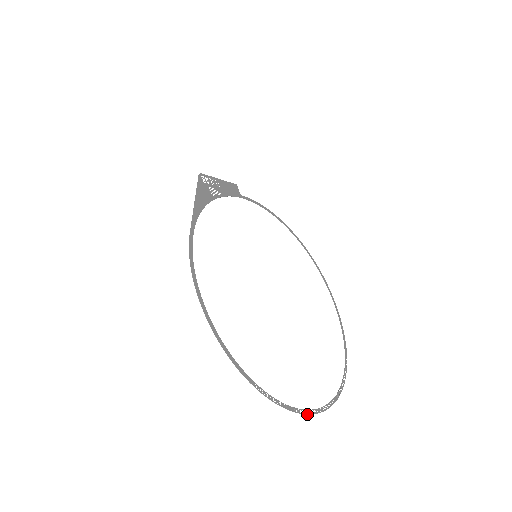
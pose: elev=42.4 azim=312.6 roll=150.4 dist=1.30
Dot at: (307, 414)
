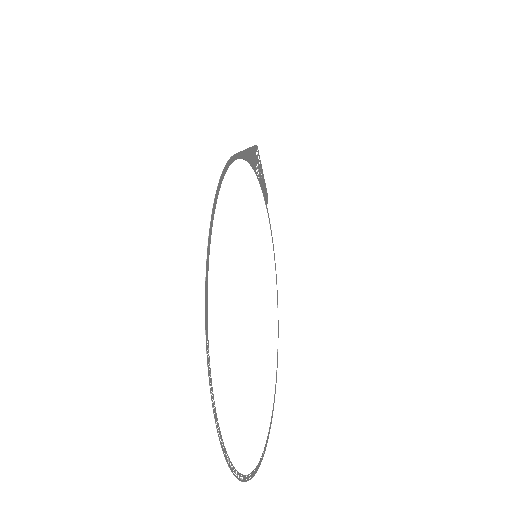
Dot at: (223, 451)
